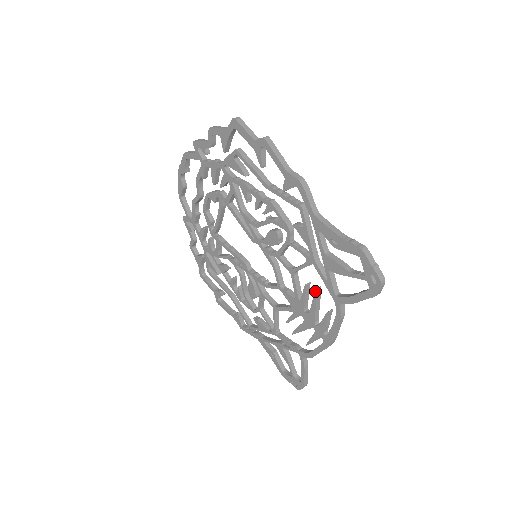
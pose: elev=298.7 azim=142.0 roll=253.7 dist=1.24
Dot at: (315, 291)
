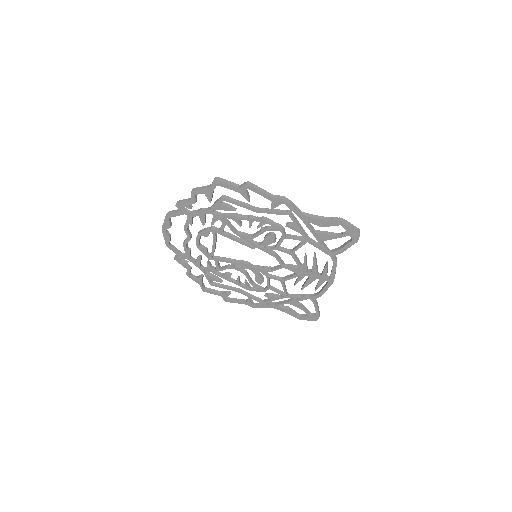
Dot at: (313, 257)
